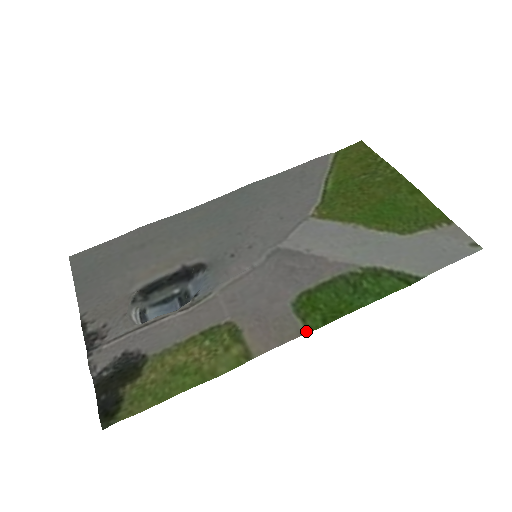
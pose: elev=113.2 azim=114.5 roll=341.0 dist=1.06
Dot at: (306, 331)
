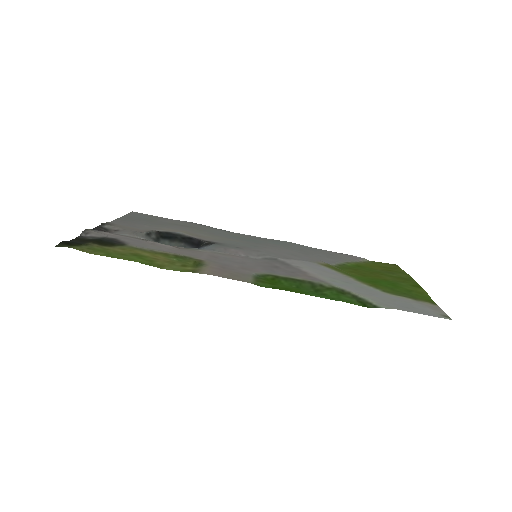
Dot at: (253, 283)
